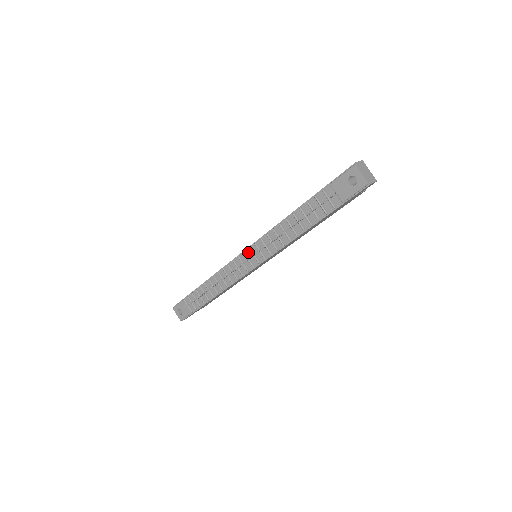
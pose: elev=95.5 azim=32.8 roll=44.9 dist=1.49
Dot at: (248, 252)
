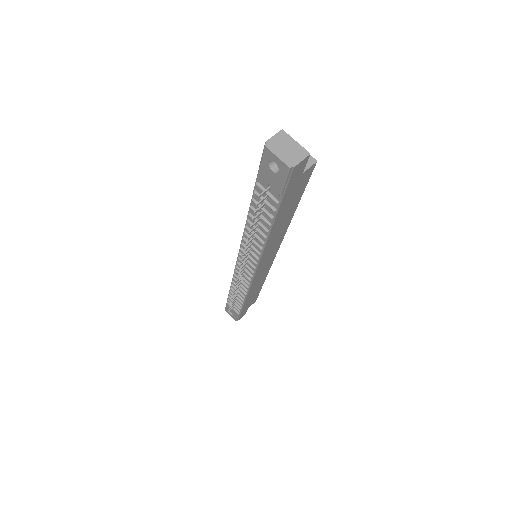
Dot at: (241, 257)
